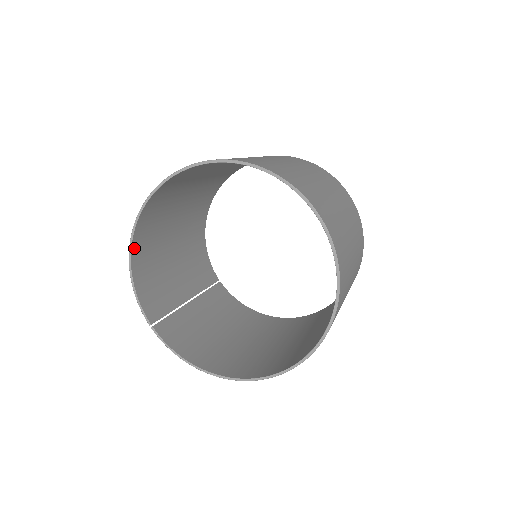
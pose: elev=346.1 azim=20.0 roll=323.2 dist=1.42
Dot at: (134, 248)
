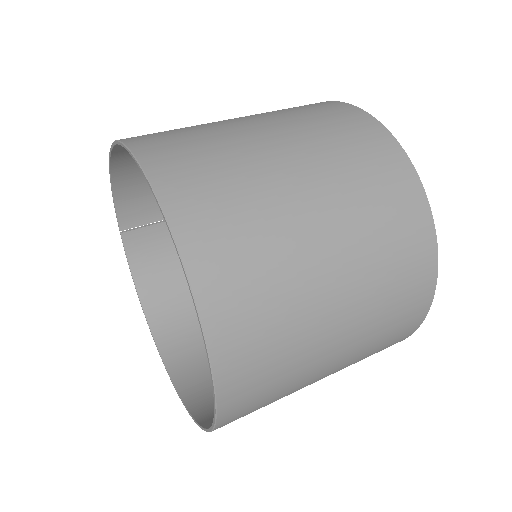
Dot at: (117, 161)
